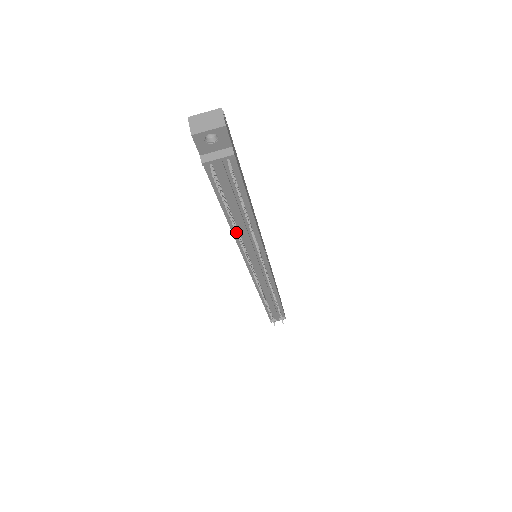
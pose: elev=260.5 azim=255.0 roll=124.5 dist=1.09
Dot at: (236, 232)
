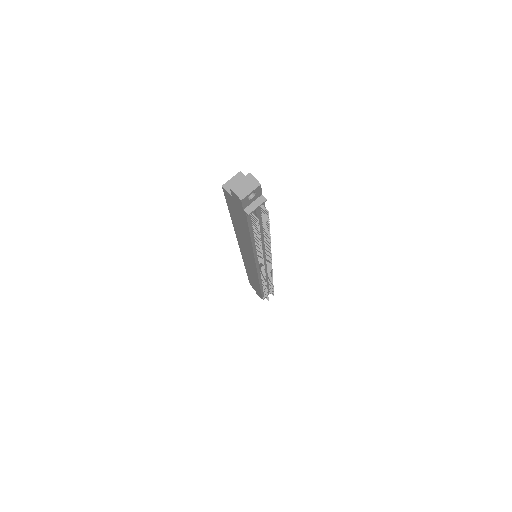
Dot at: (260, 248)
